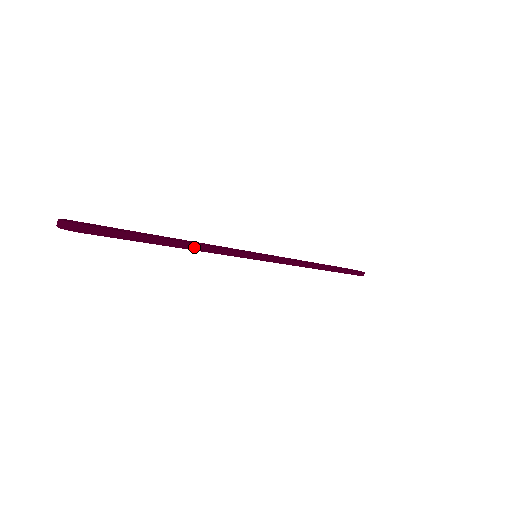
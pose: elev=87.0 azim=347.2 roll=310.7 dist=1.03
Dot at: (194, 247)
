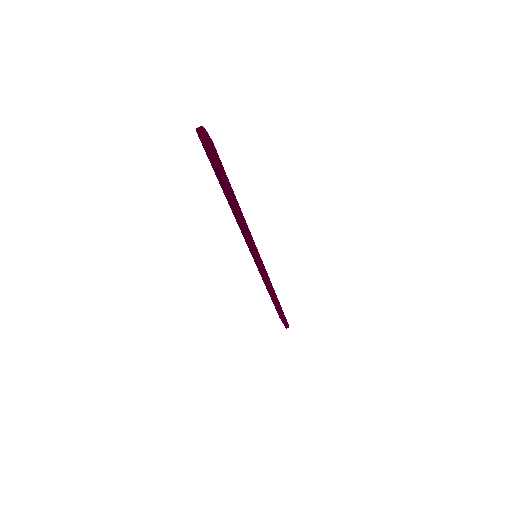
Dot at: (241, 218)
